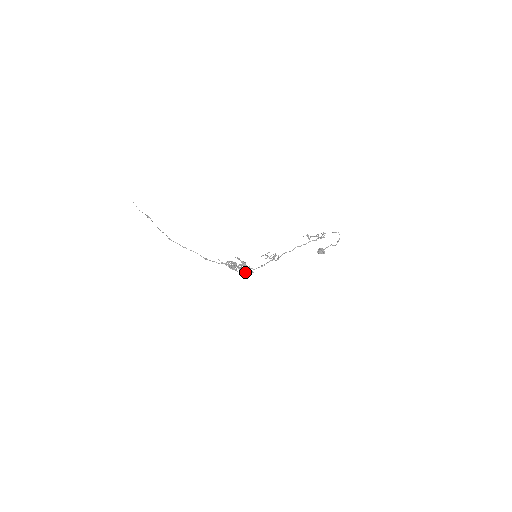
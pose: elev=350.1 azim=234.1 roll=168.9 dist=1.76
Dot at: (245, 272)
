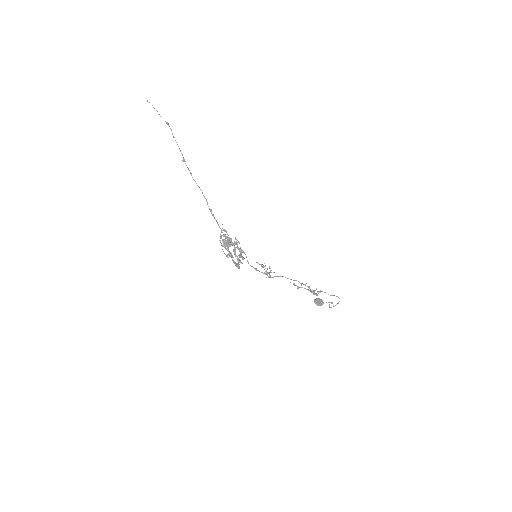
Dot at: (239, 259)
